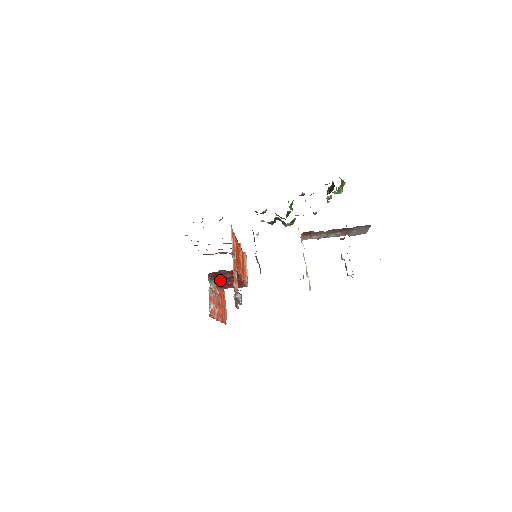
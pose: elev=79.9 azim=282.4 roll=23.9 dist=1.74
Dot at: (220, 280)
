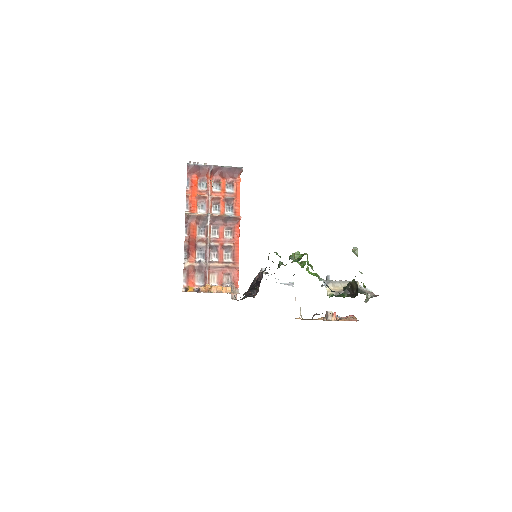
Dot at: occluded
